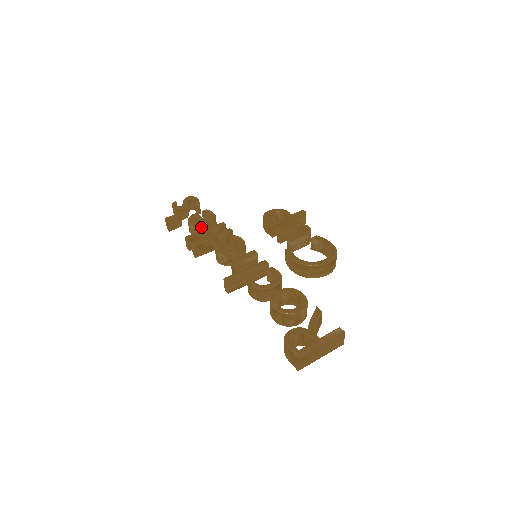
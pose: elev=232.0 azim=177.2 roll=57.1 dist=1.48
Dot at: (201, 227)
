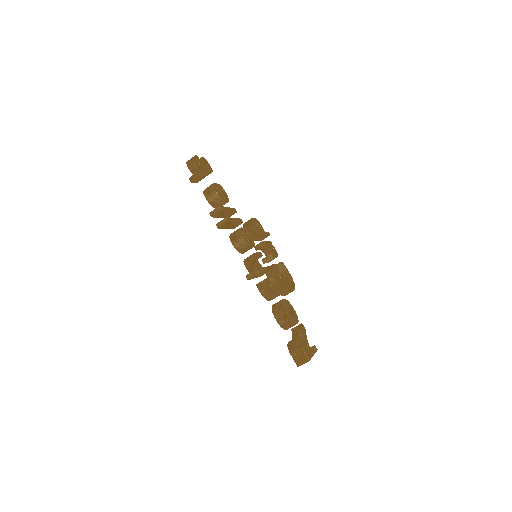
Dot at: (222, 201)
